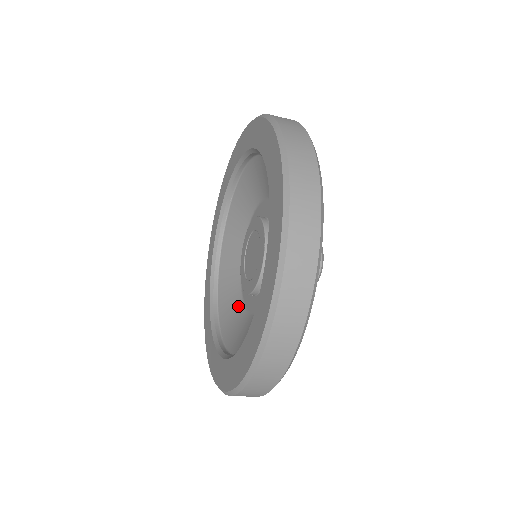
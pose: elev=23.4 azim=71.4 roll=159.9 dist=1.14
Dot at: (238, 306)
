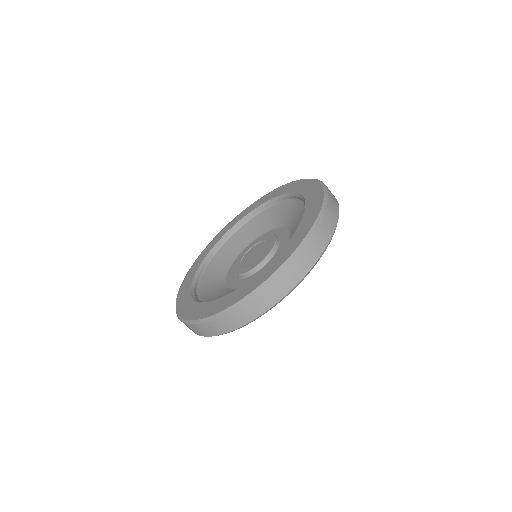
Dot at: occluded
